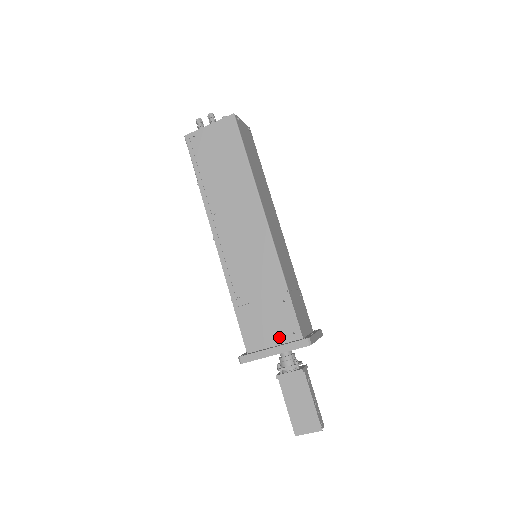
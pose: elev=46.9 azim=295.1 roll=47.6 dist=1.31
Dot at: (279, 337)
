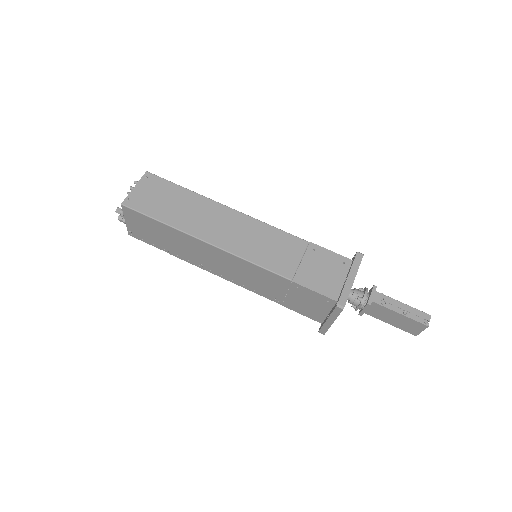
Dot at: (324, 308)
